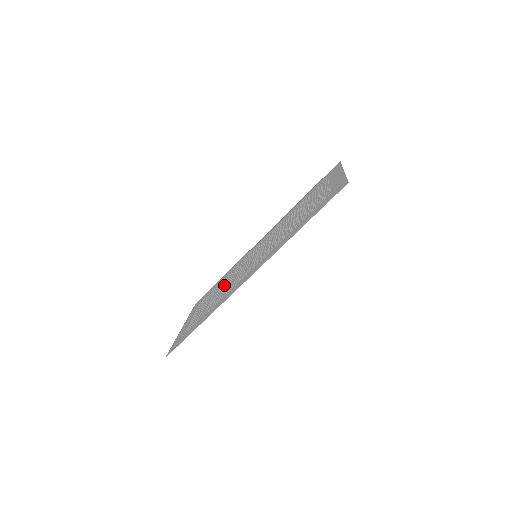
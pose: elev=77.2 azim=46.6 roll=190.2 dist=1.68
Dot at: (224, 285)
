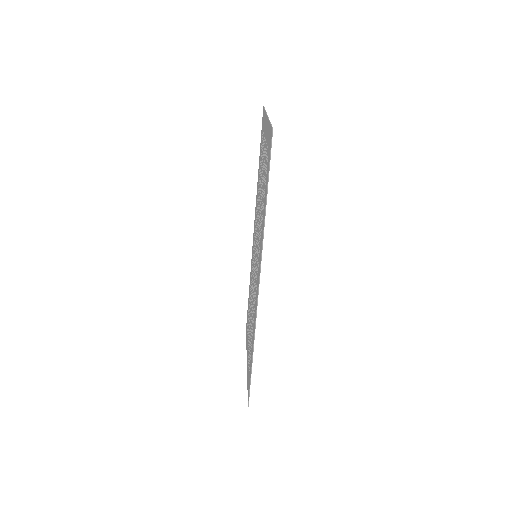
Dot at: (251, 302)
